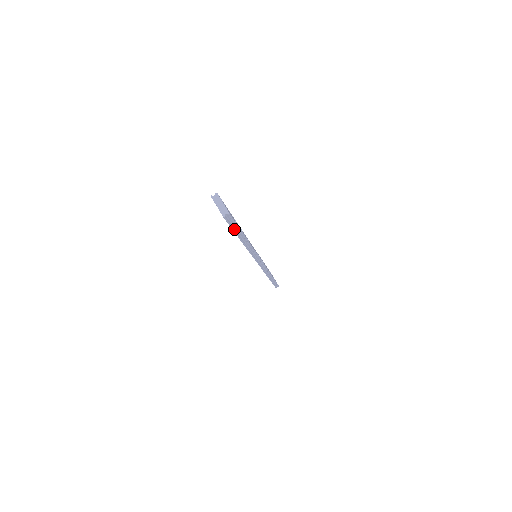
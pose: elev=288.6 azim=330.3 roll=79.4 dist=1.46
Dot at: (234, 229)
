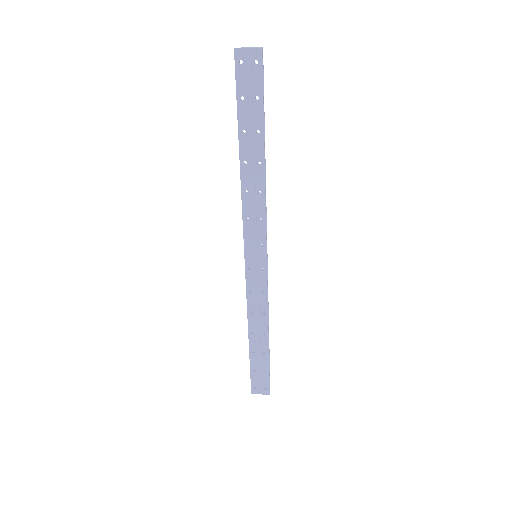
Dot at: (262, 100)
